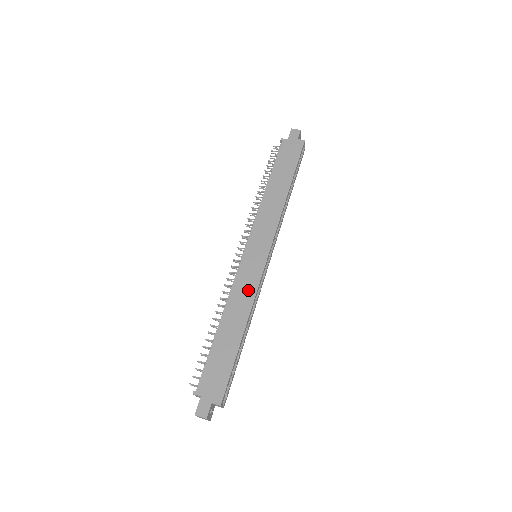
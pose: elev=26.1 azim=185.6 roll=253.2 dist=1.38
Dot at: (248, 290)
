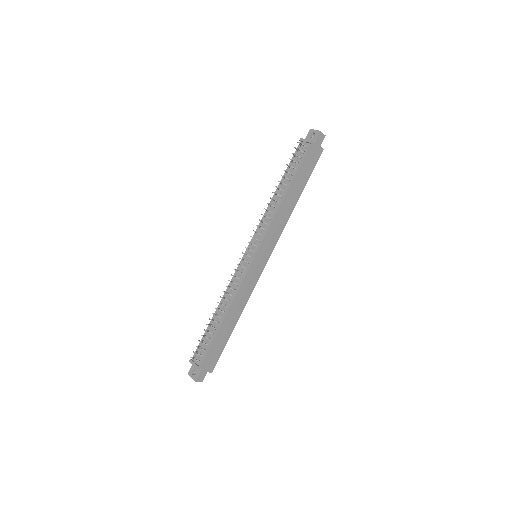
Dot at: (248, 291)
